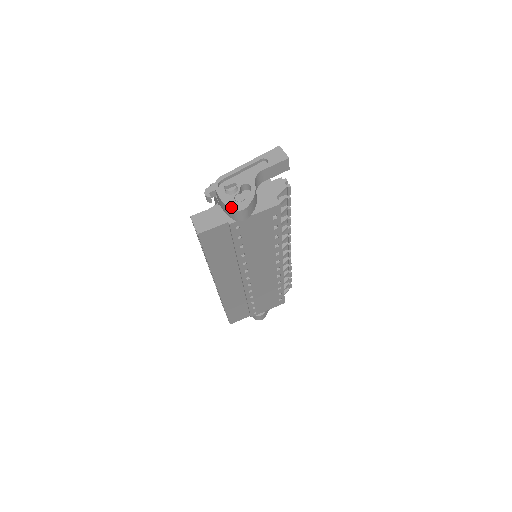
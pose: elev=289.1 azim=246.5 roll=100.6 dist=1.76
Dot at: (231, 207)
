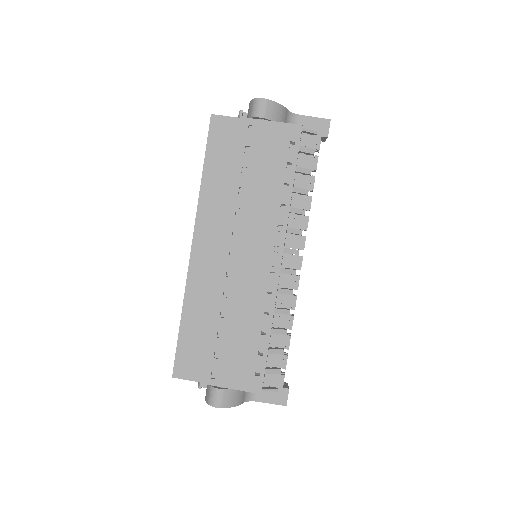
Dot at: (254, 100)
